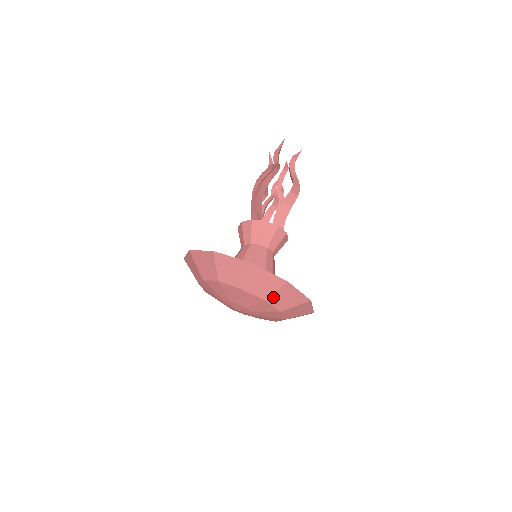
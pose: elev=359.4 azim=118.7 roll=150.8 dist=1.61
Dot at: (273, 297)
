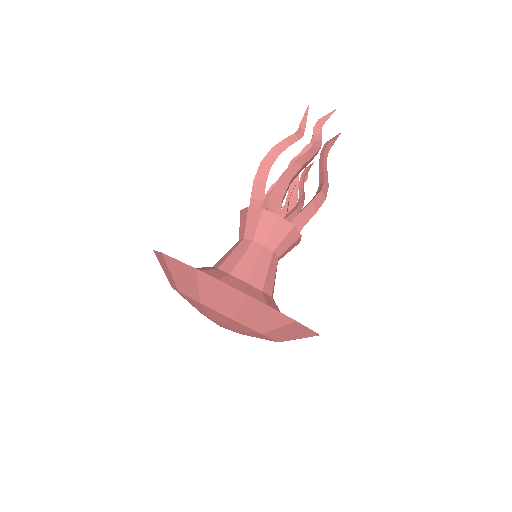
Dot at: (204, 296)
